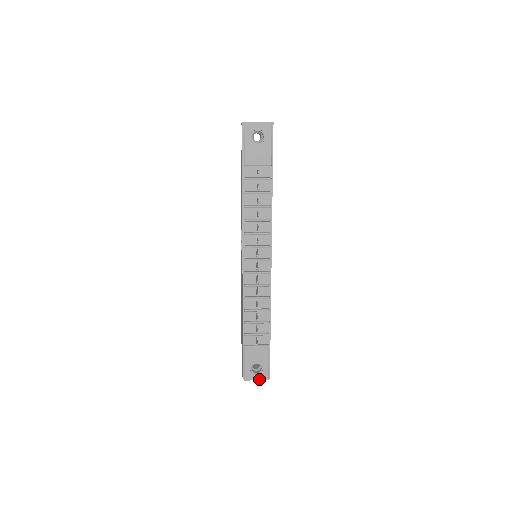
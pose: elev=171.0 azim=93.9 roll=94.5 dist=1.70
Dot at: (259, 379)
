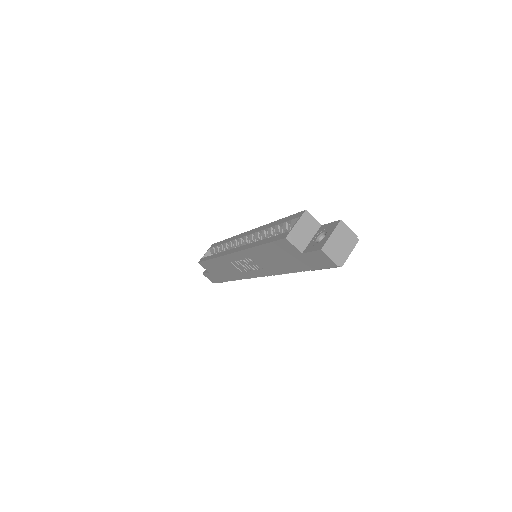
Dot at: occluded
